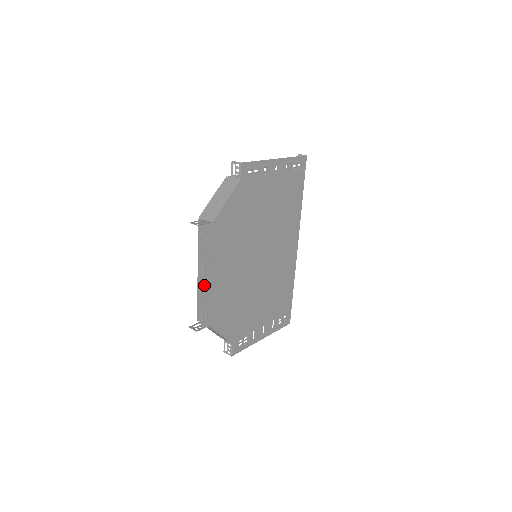
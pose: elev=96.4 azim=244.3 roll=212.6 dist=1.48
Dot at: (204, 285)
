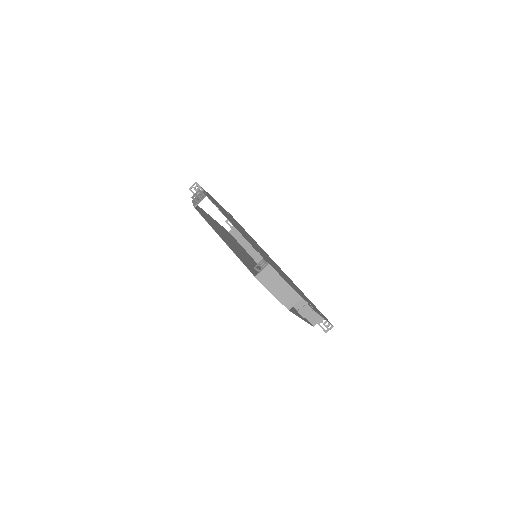
Dot at: occluded
